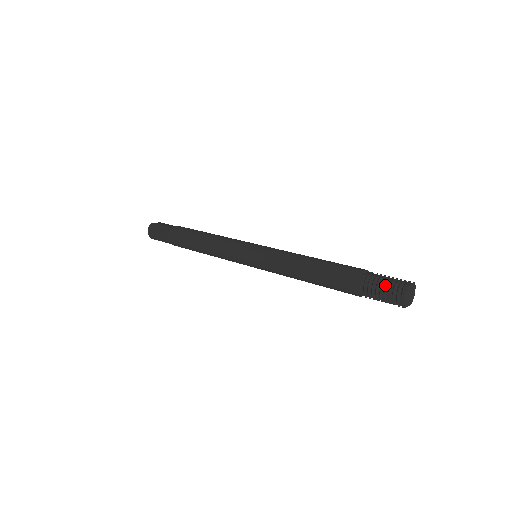
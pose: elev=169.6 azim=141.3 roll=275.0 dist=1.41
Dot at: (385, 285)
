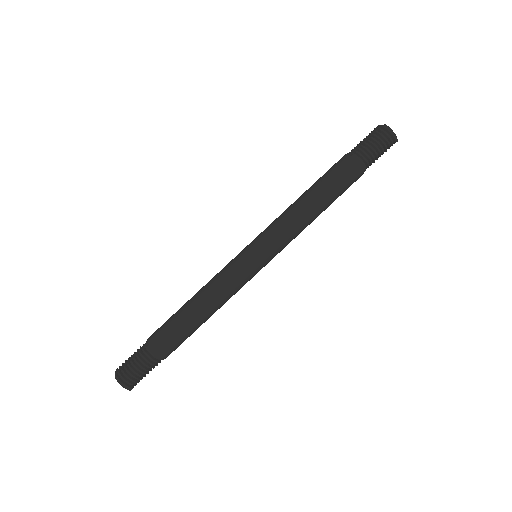
Dot at: (375, 141)
